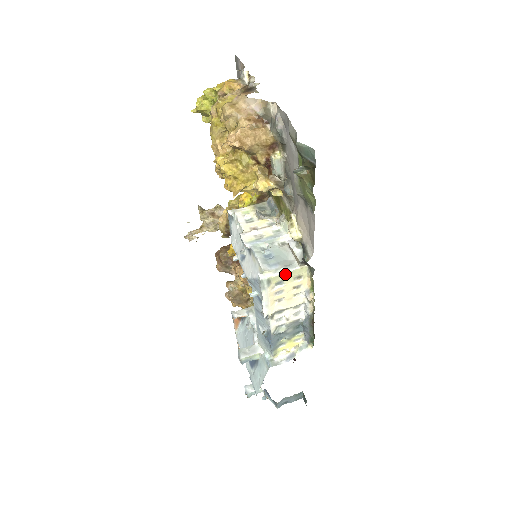
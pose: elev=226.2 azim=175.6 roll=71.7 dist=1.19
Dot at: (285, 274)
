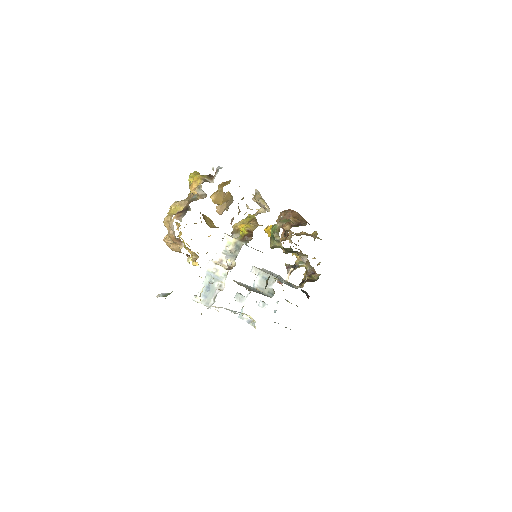
Dot at: occluded
